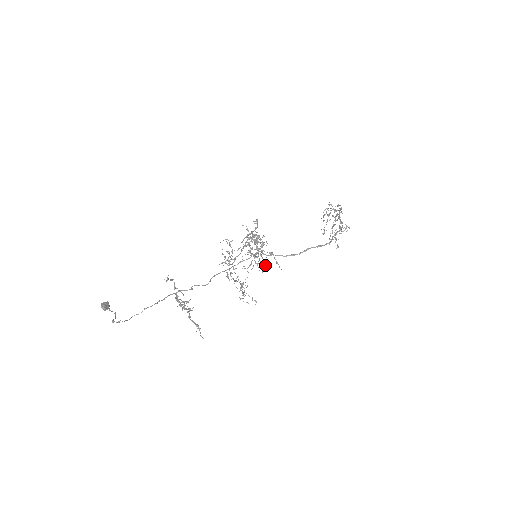
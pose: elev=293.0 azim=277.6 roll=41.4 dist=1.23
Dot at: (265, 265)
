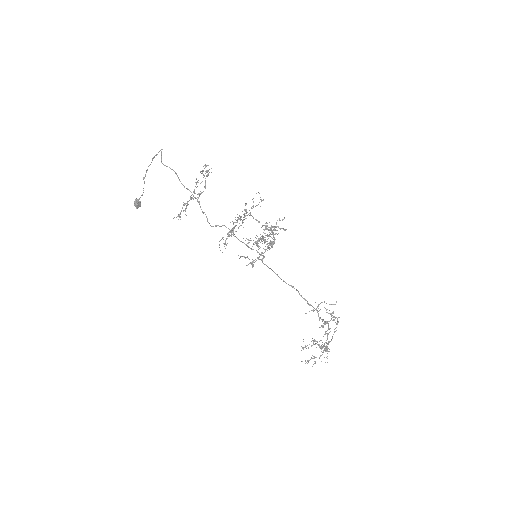
Dot at: (259, 248)
